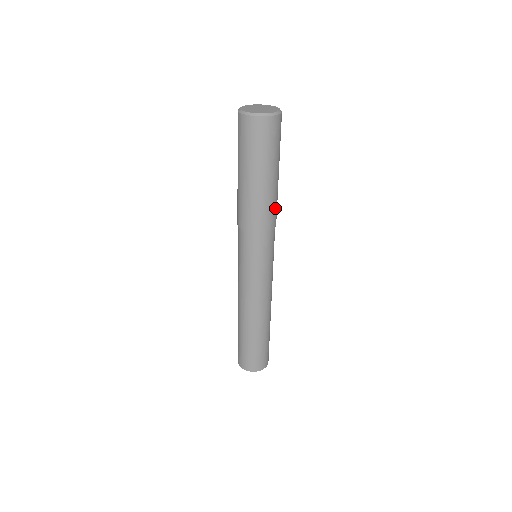
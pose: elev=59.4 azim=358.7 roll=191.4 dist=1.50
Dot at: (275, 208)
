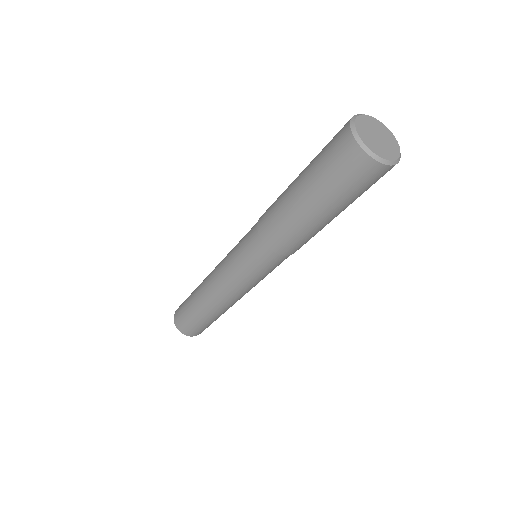
Dot at: (306, 240)
